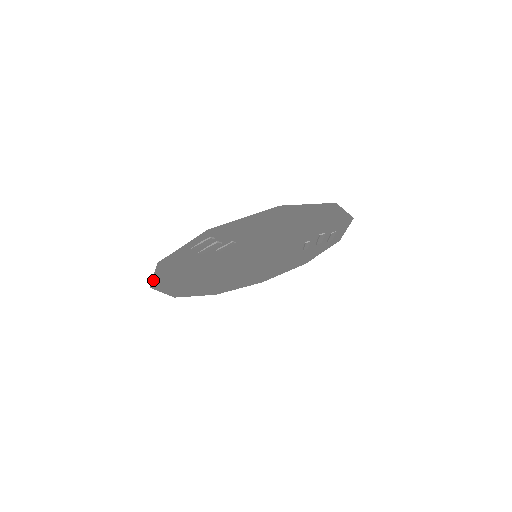
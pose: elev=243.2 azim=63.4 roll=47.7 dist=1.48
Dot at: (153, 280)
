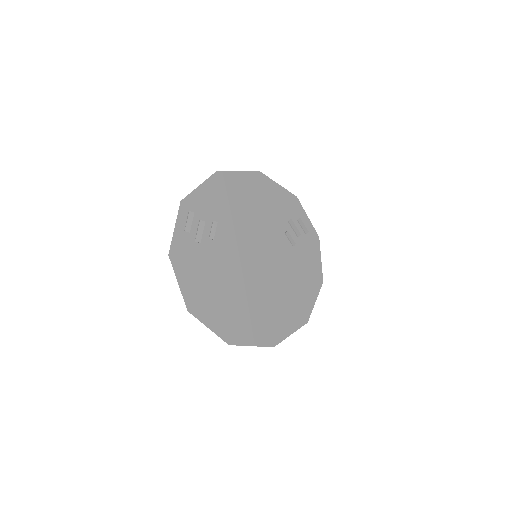
Dot at: (183, 294)
